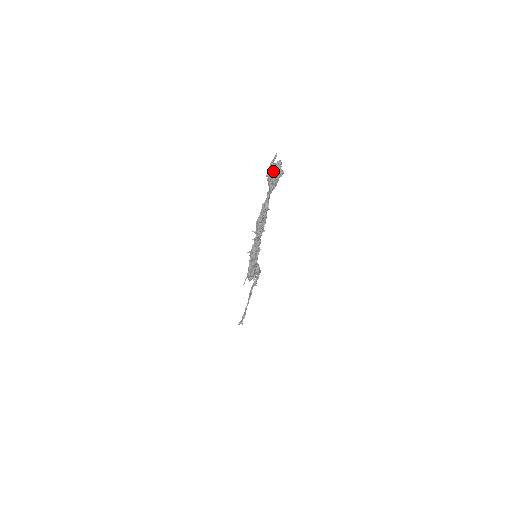
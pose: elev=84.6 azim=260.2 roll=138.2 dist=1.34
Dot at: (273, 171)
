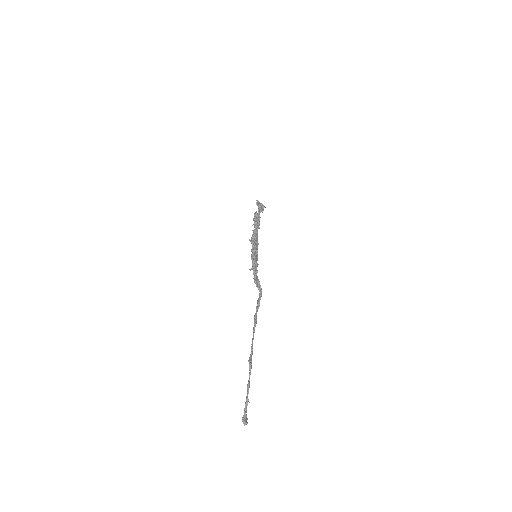
Dot at: (259, 203)
